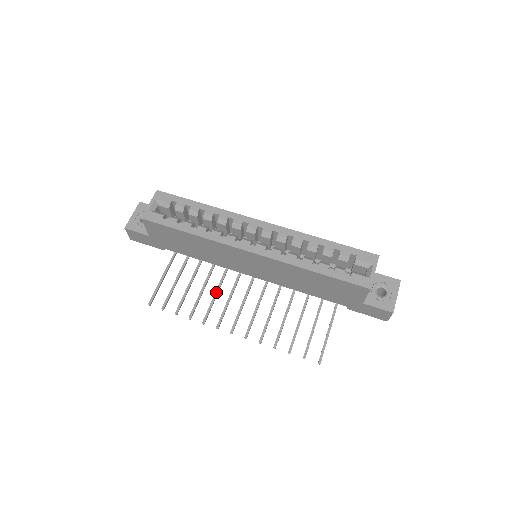
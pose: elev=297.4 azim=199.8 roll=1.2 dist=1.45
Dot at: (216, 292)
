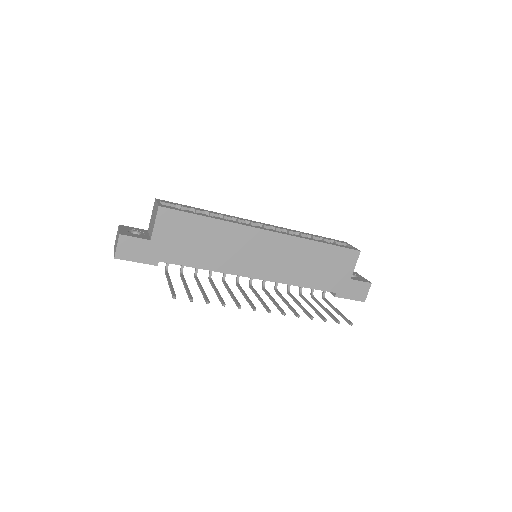
Dot at: (230, 291)
